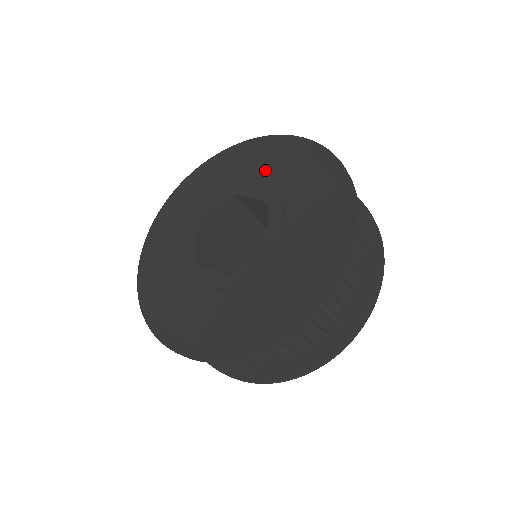
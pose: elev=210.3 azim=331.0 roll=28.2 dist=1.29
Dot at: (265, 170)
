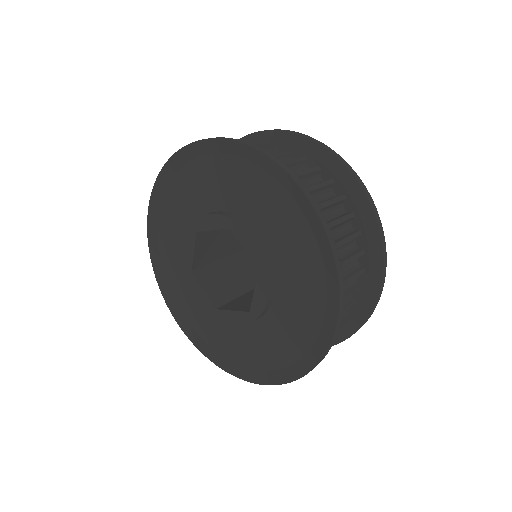
Dot at: (203, 189)
